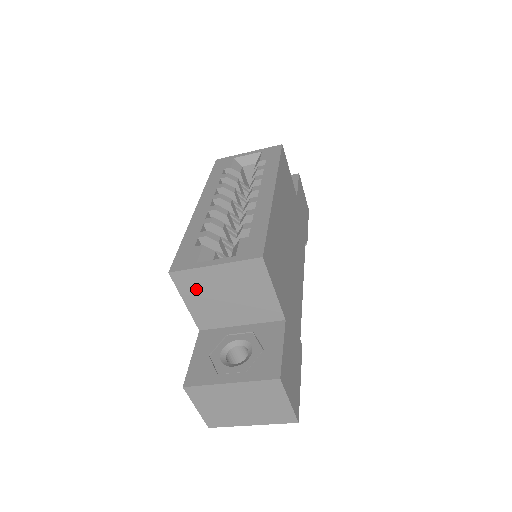
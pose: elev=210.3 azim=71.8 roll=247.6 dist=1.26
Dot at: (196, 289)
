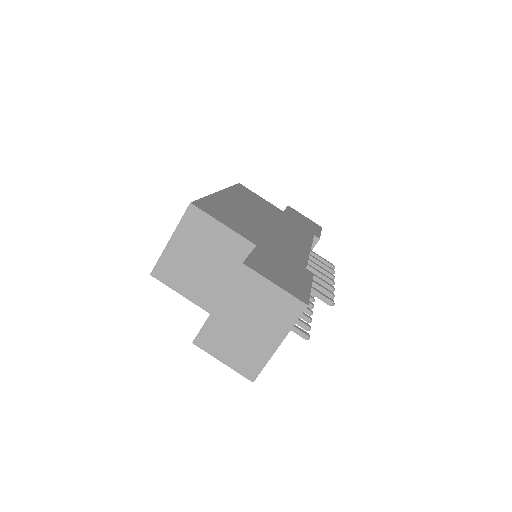
Dot at: (177, 274)
